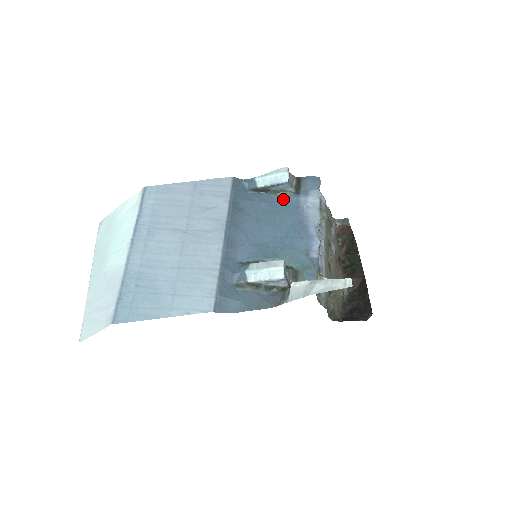
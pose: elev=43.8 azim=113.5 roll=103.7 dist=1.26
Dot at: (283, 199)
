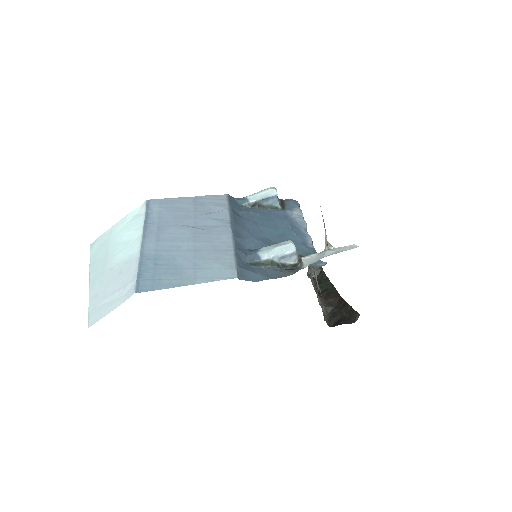
Dot at: (272, 212)
